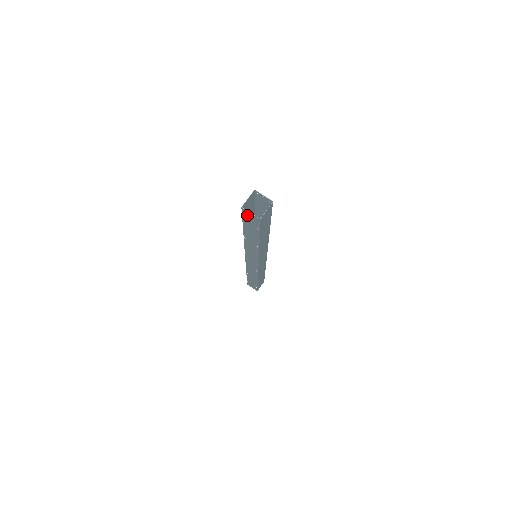
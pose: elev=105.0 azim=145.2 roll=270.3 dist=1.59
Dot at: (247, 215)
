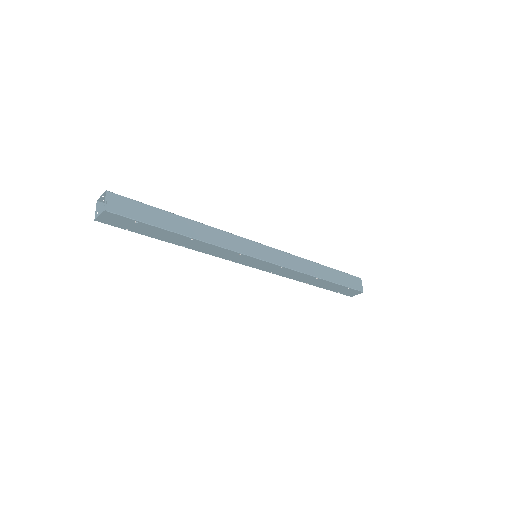
Dot at: (110, 221)
